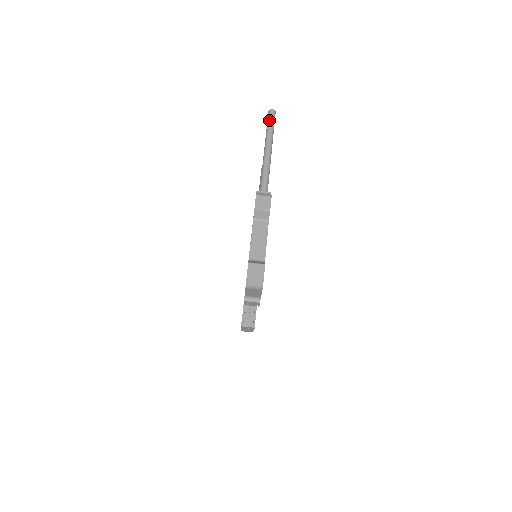
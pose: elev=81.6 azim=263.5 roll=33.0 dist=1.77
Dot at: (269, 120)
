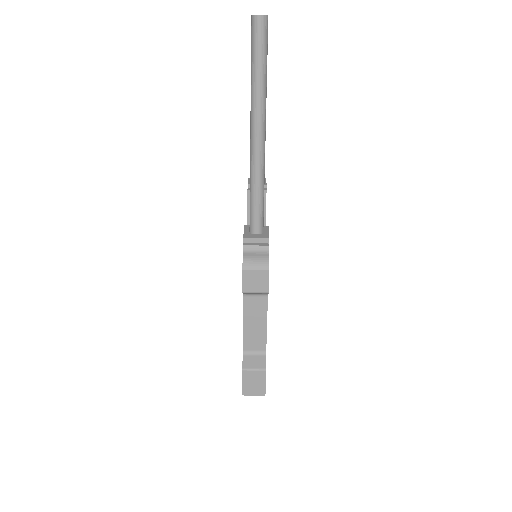
Dot at: (254, 52)
